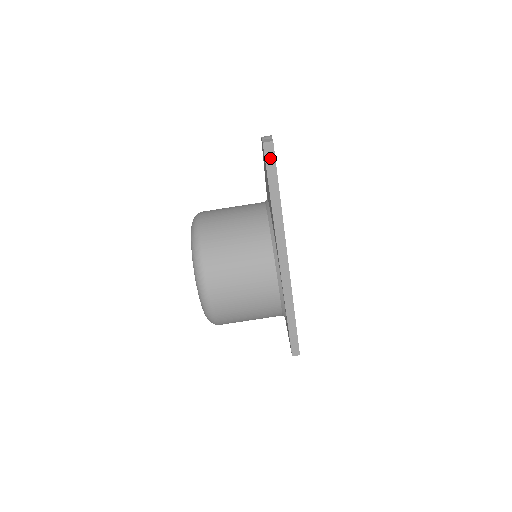
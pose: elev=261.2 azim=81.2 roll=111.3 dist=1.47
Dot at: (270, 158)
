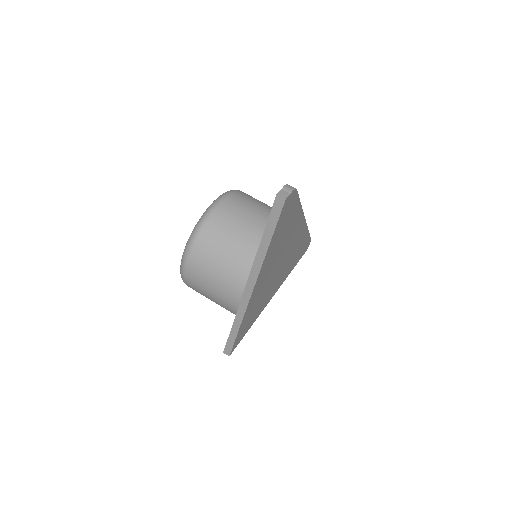
Dot at: (277, 209)
